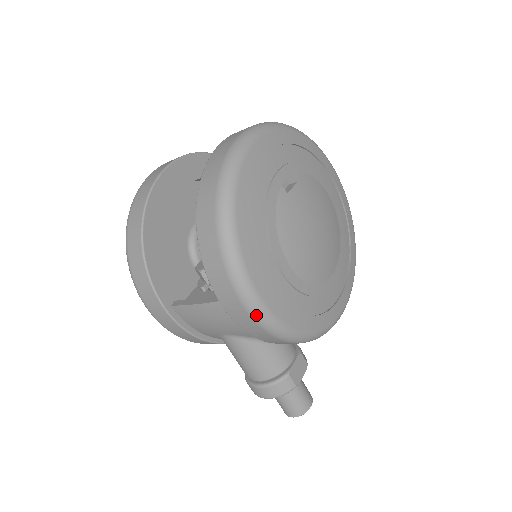
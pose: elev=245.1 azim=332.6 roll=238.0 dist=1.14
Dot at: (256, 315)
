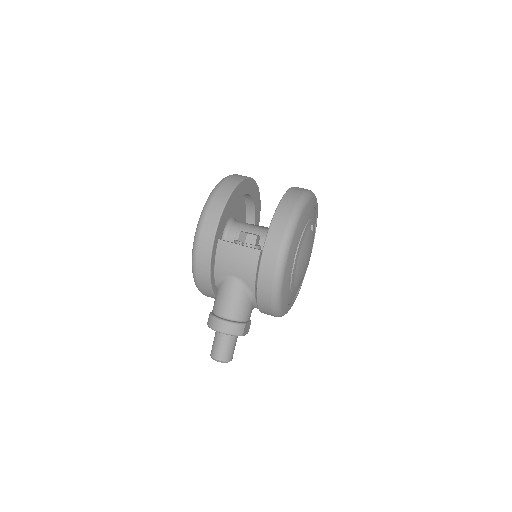
Dot at: (279, 267)
